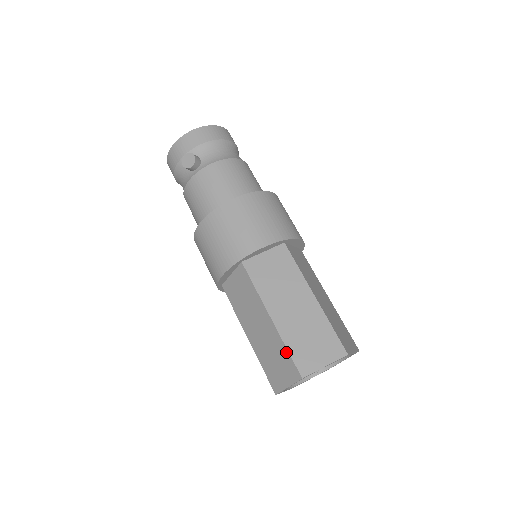
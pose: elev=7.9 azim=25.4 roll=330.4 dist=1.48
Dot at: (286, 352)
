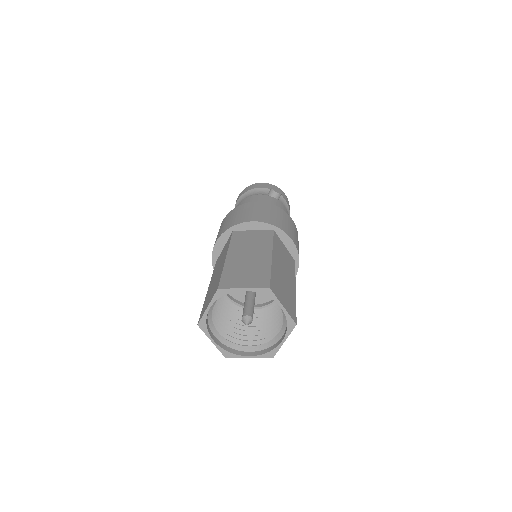
Dot at: (268, 272)
